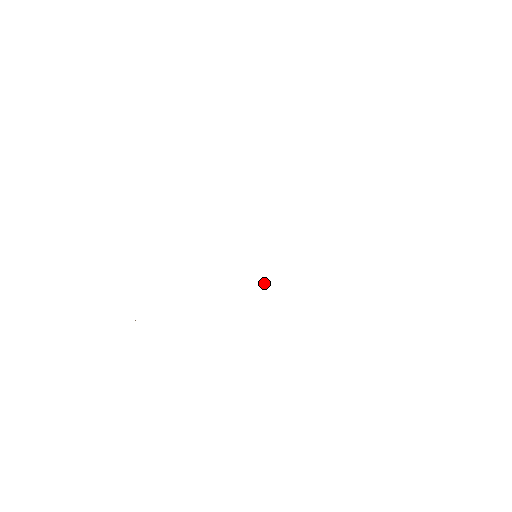
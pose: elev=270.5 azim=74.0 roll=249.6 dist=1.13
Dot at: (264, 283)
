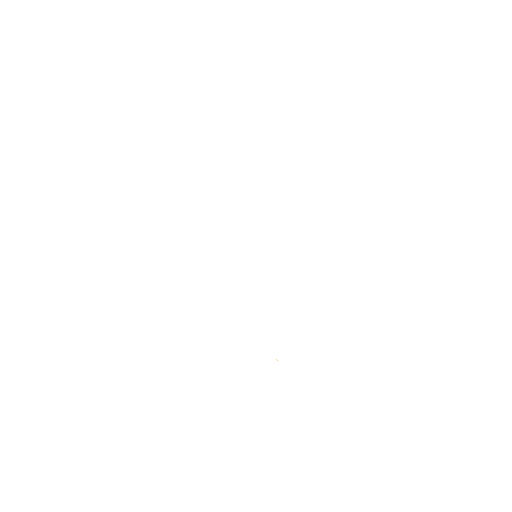
Dot at: (276, 359)
